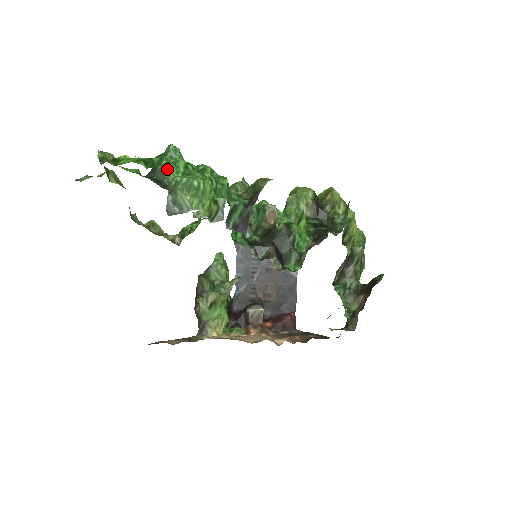
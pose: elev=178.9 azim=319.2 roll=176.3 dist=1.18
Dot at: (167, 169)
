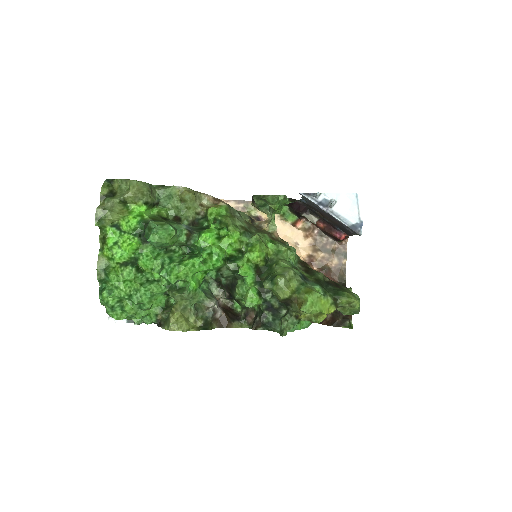
Dot at: (102, 303)
